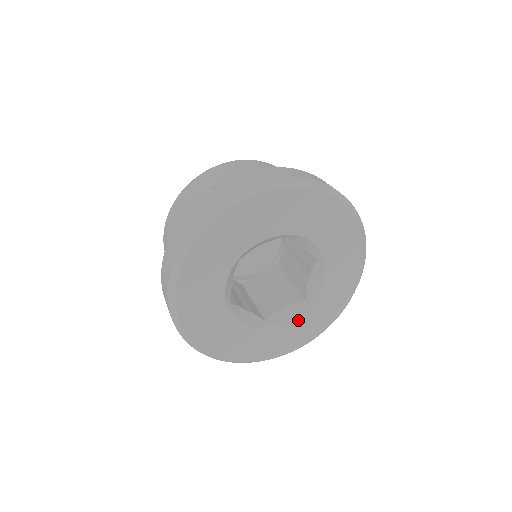
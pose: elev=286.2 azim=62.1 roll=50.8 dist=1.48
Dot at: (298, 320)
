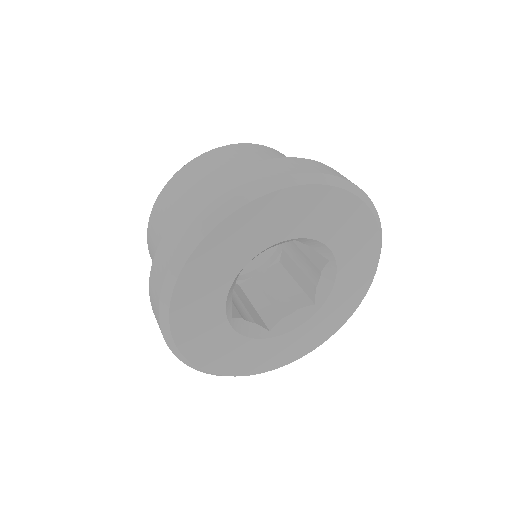
Dot at: (306, 327)
